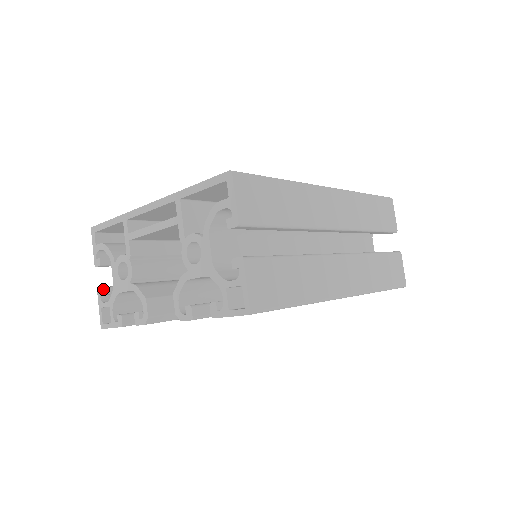
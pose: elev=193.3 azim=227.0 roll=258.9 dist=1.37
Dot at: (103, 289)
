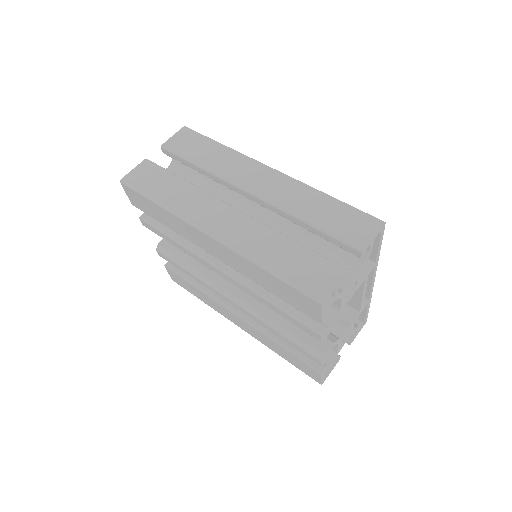
Dot at: occluded
